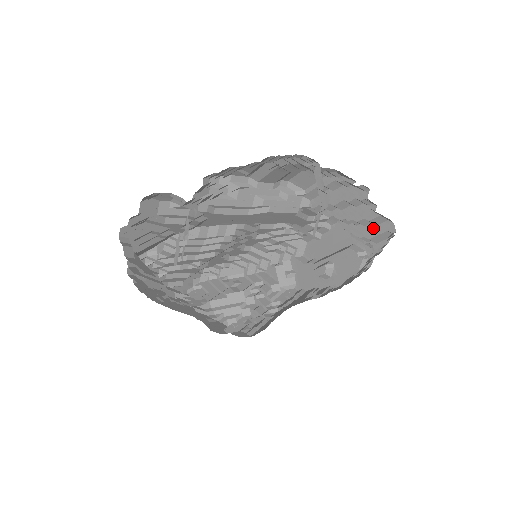
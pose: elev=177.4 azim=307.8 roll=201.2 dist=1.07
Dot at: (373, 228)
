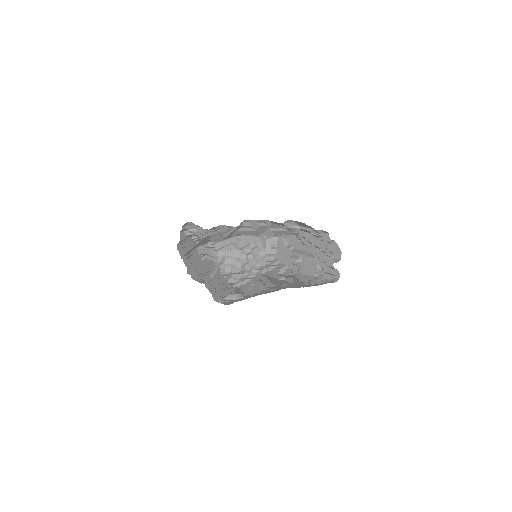
Dot at: (329, 268)
